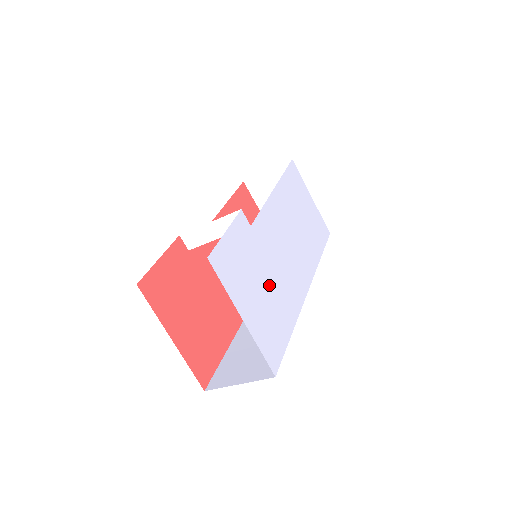
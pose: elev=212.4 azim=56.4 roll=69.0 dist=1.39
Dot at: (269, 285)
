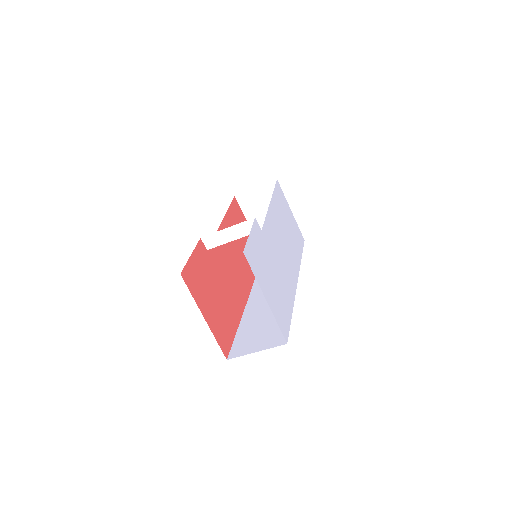
Dot at: (276, 276)
